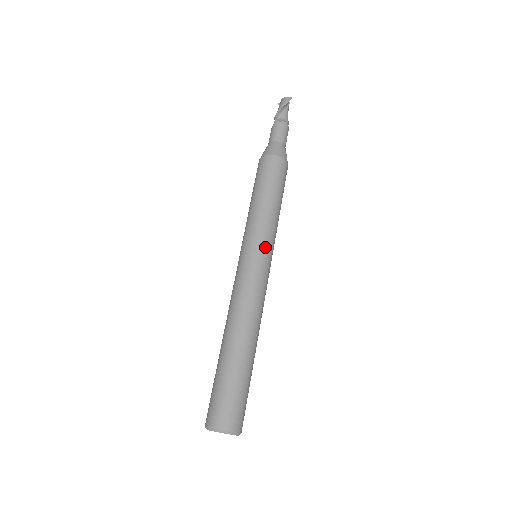
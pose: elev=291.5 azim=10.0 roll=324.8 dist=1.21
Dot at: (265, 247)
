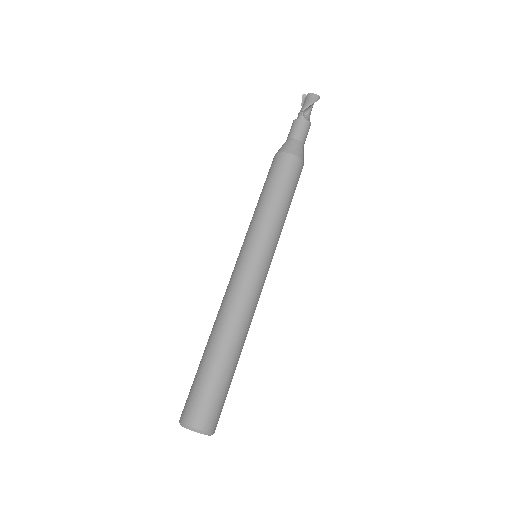
Dot at: (272, 253)
